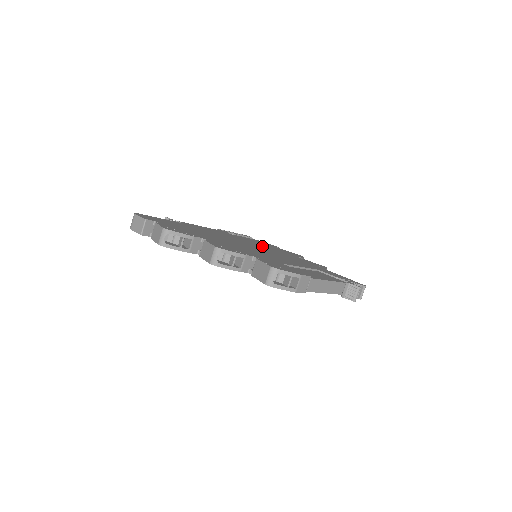
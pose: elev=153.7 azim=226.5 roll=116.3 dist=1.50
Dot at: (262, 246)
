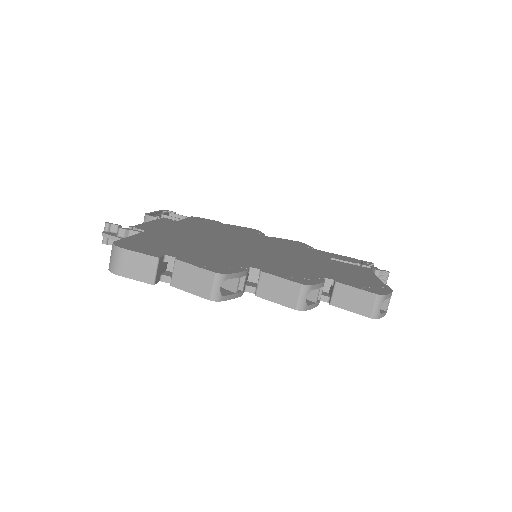
Dot at: (232, 233)
